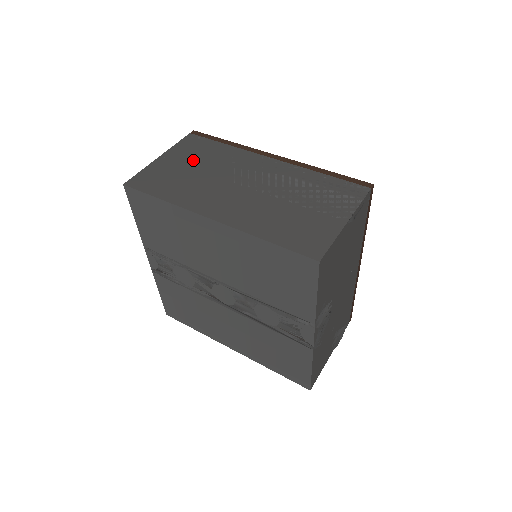
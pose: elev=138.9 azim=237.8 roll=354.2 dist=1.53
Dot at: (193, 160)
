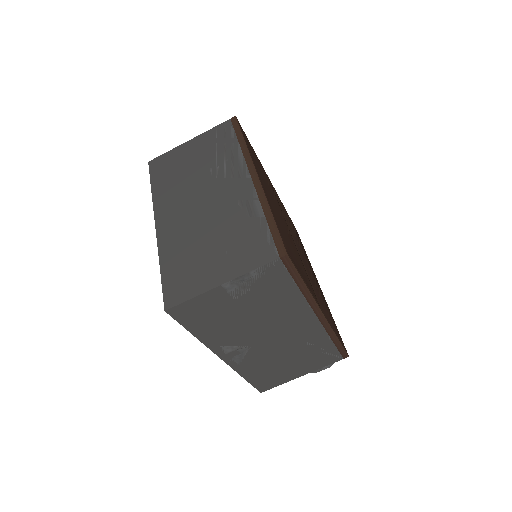
Dot at: (202, 154)
